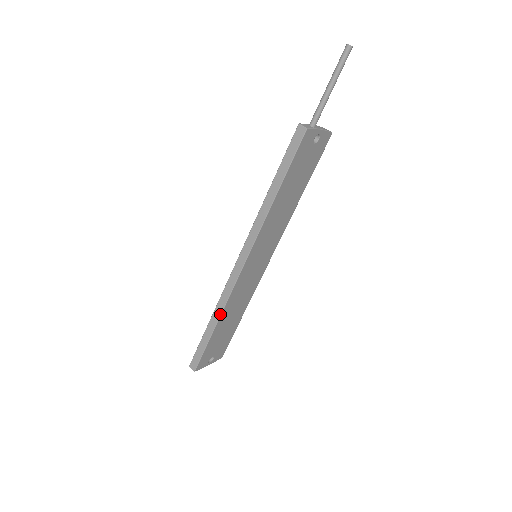
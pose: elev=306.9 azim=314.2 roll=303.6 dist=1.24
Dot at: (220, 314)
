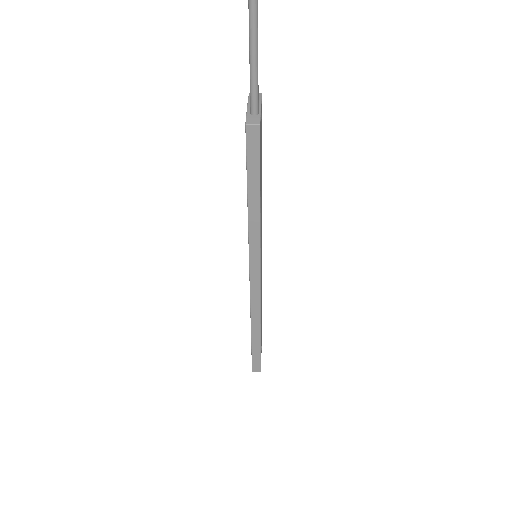
Dot at: (259, 324)
